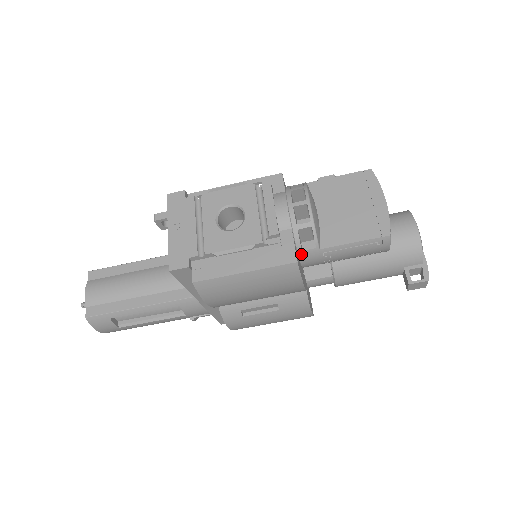
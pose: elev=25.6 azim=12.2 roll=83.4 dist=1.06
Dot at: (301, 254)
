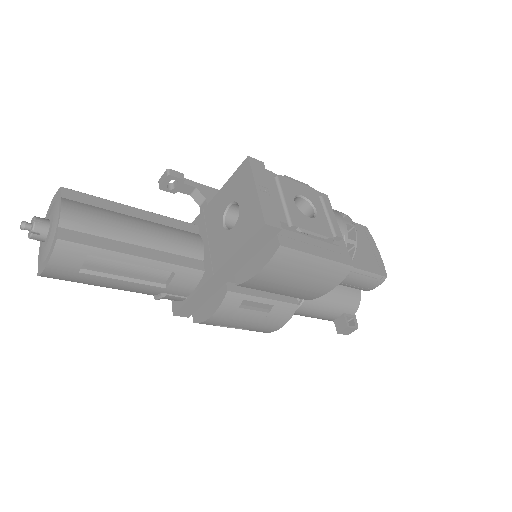
Dot at: occluded
